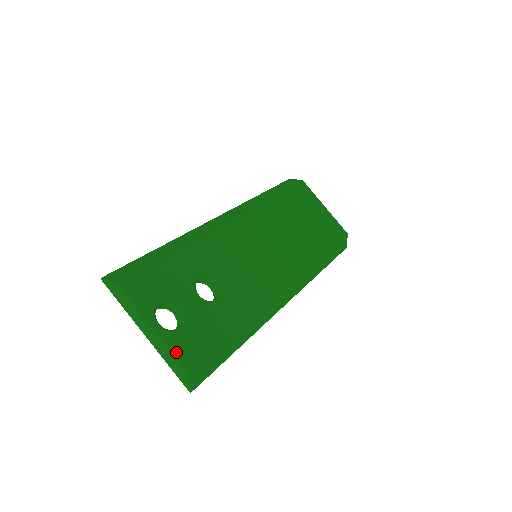
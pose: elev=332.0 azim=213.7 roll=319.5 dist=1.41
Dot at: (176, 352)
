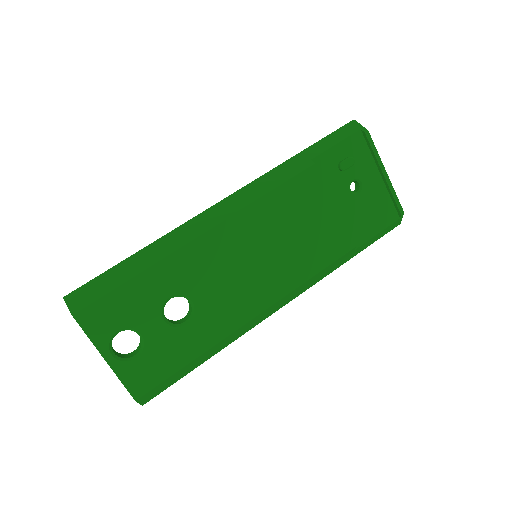
Dot at: (127, 382)
